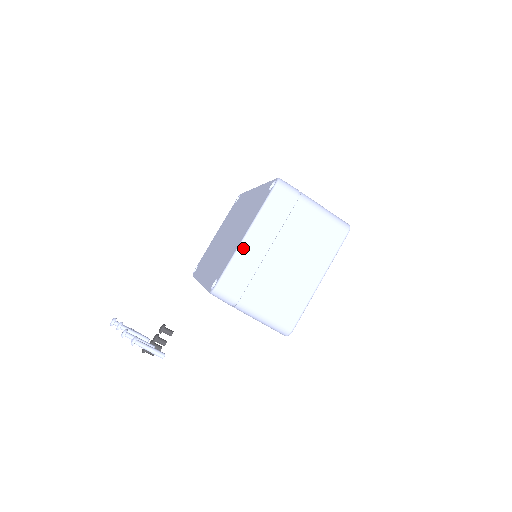
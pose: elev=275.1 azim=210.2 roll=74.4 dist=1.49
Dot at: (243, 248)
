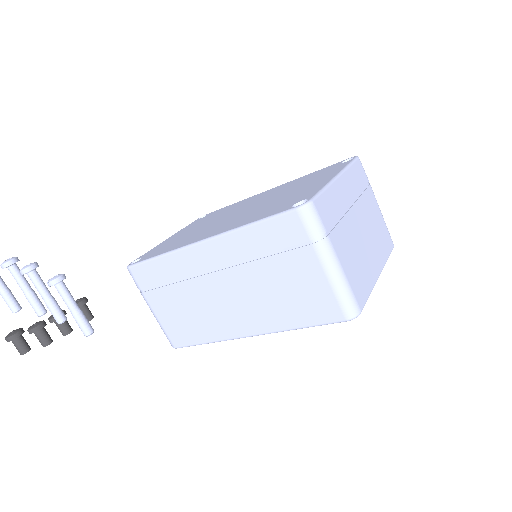
Dot at: (335, 185)
